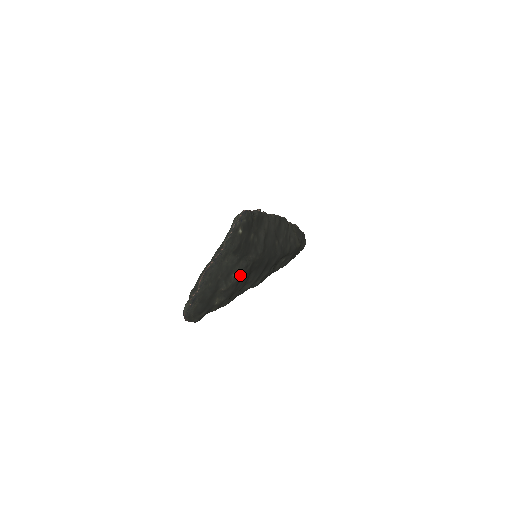
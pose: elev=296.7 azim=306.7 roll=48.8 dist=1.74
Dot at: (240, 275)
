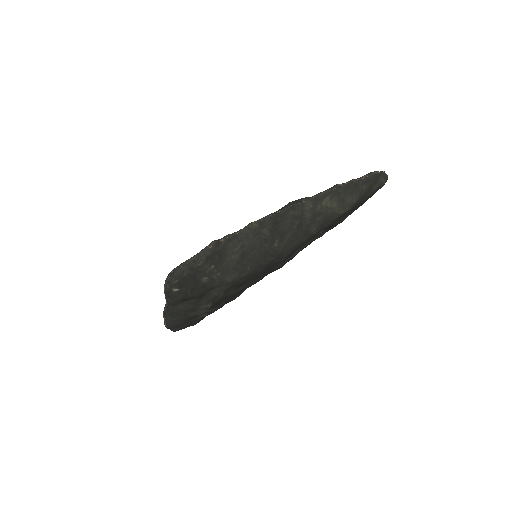
Dot at: (211, 305)
